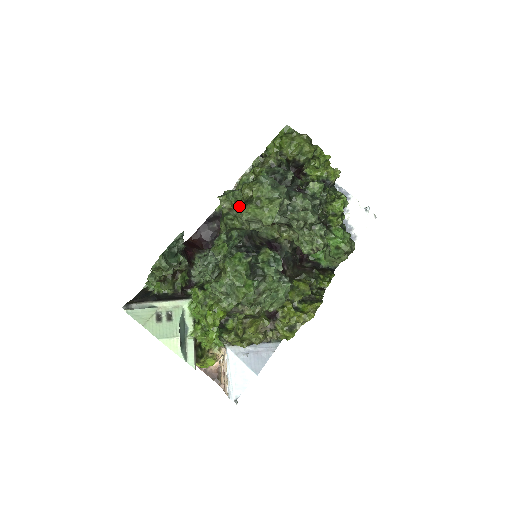
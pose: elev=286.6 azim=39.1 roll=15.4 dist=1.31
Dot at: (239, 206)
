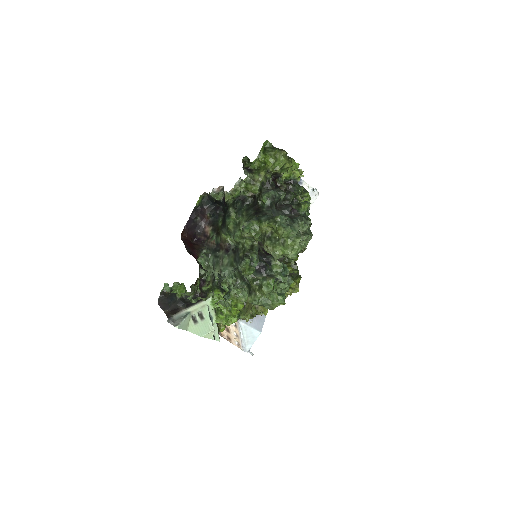
Dot at: (267, 245)
